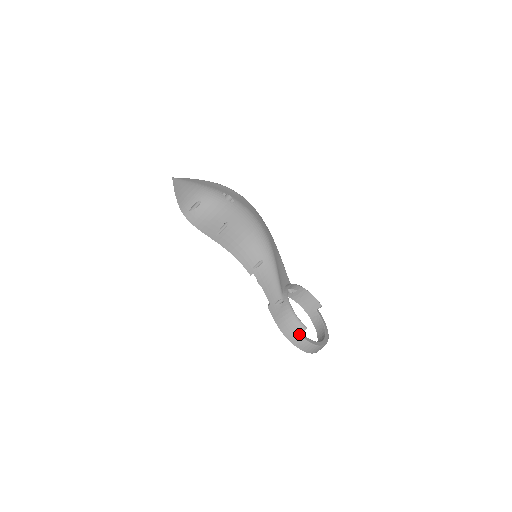
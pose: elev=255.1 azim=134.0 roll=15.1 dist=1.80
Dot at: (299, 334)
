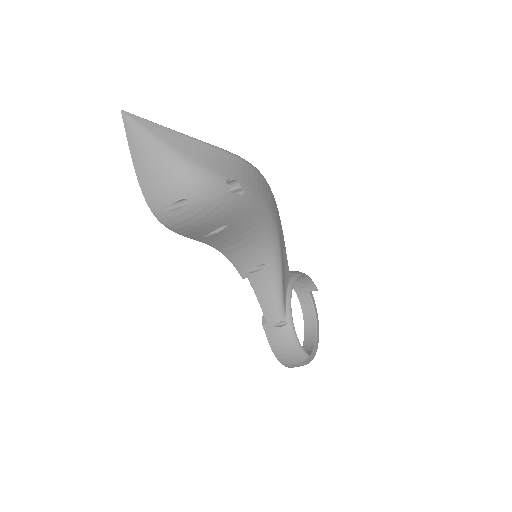
Dot at: (298, 362)
